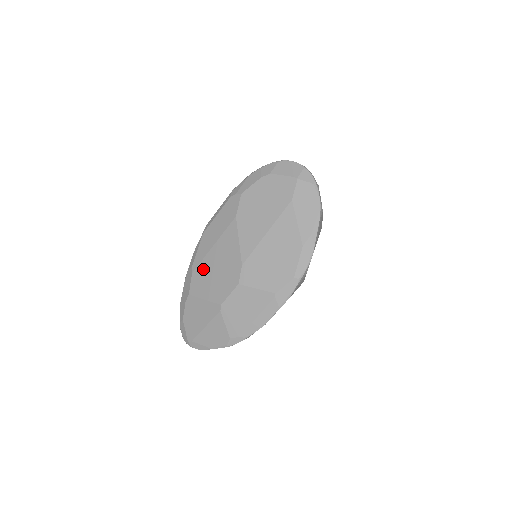
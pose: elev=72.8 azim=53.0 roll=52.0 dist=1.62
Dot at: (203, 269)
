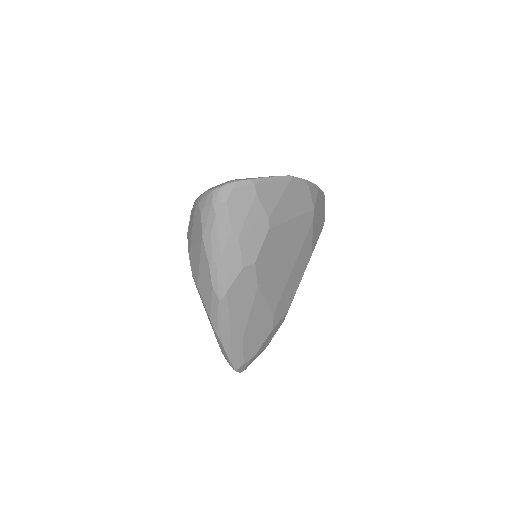
Dot at: occluded
